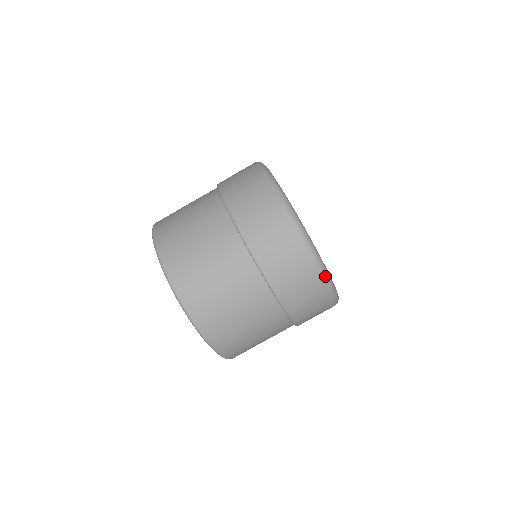
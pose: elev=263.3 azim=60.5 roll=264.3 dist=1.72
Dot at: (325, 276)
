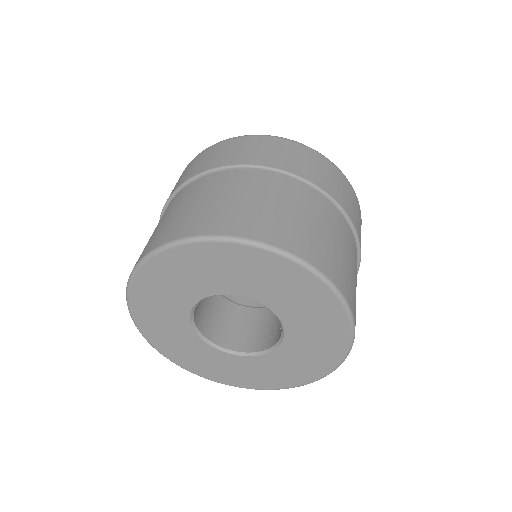
Dot at: (347, 179)
